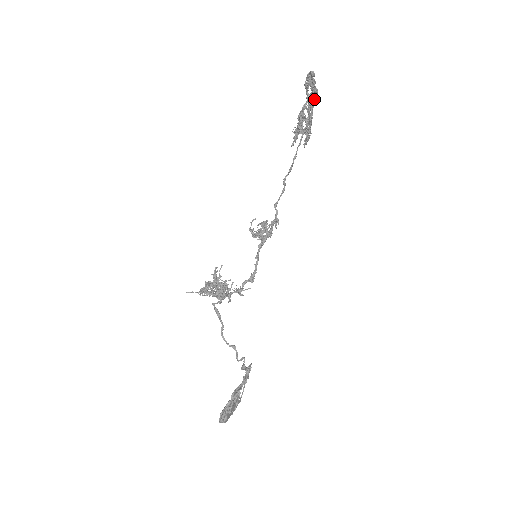
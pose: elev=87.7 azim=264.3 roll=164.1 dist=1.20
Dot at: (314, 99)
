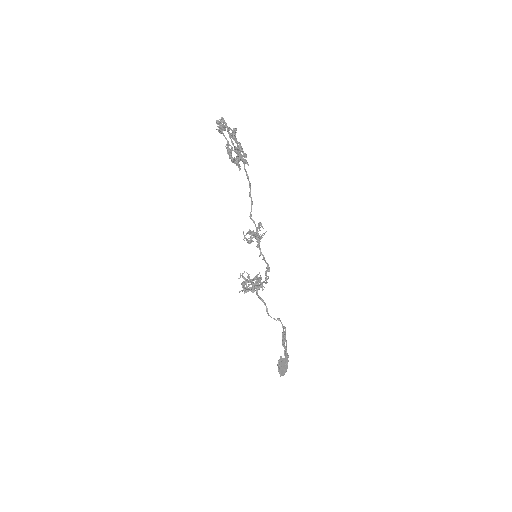
Dot at: (229, 137)
